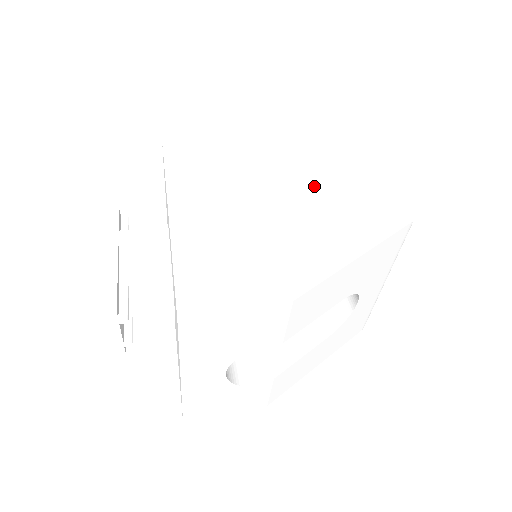
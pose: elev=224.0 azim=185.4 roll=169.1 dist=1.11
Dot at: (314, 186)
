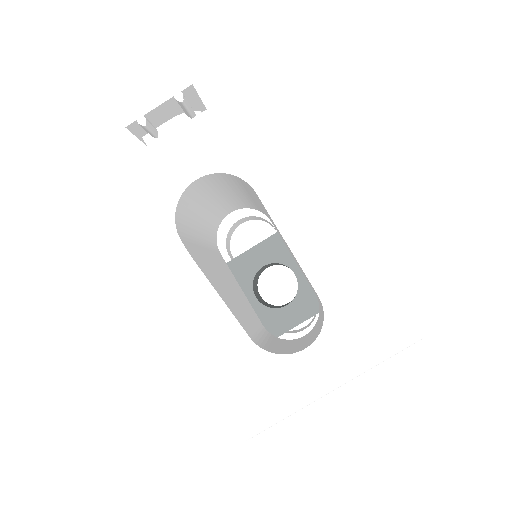
Dot at: occluded
